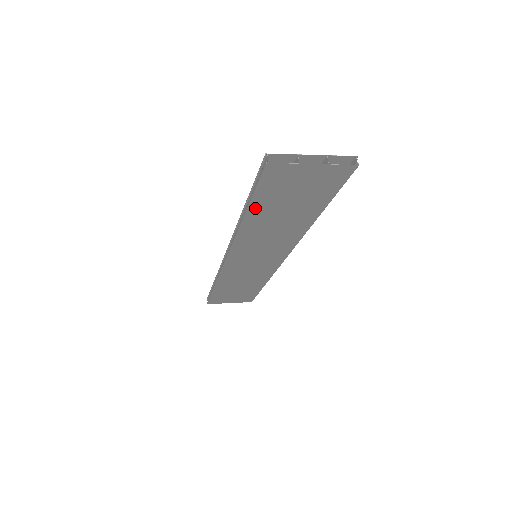
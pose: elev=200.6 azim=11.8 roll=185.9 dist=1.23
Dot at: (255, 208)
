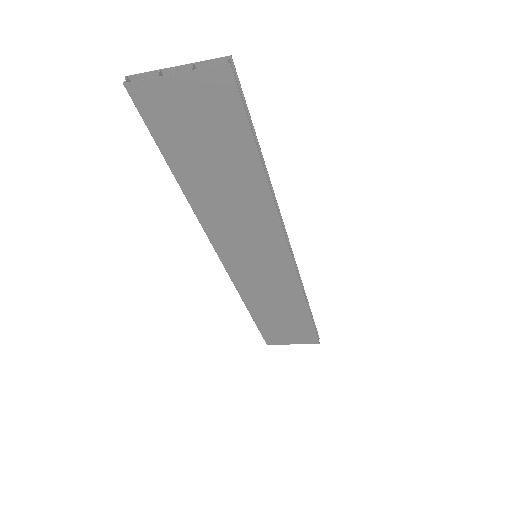
Dot at: (177, 165)
